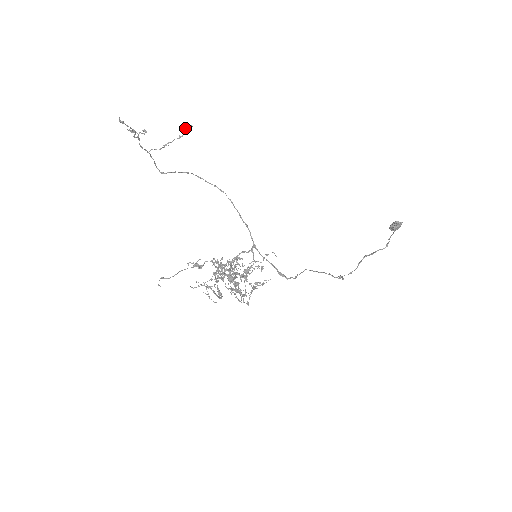
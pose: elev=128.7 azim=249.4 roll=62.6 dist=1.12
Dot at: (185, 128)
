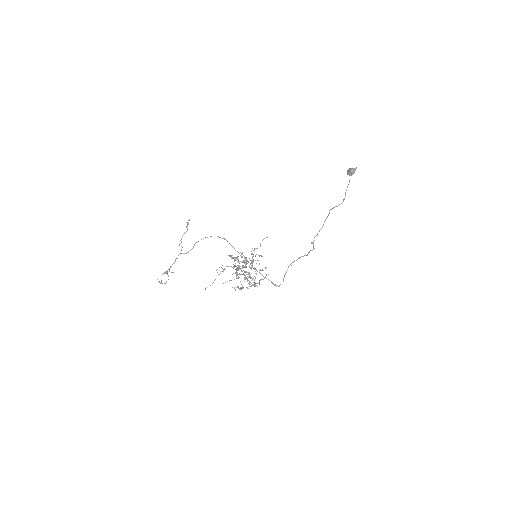
Dot at: (186, 226)
